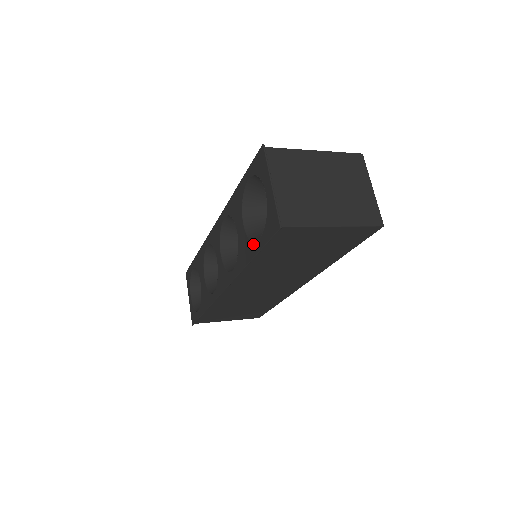
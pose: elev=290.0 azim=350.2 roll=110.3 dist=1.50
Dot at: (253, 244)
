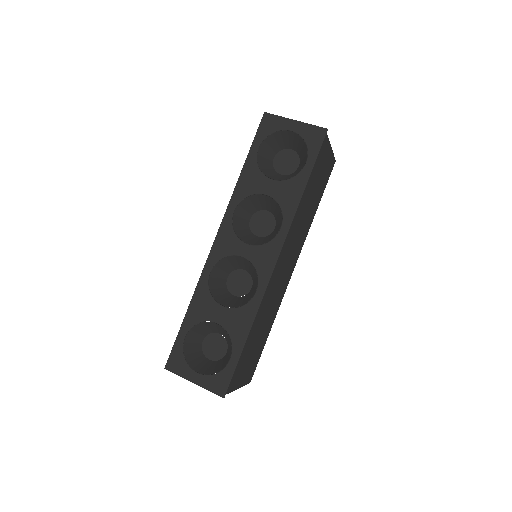
Dot at: (300, 174)
